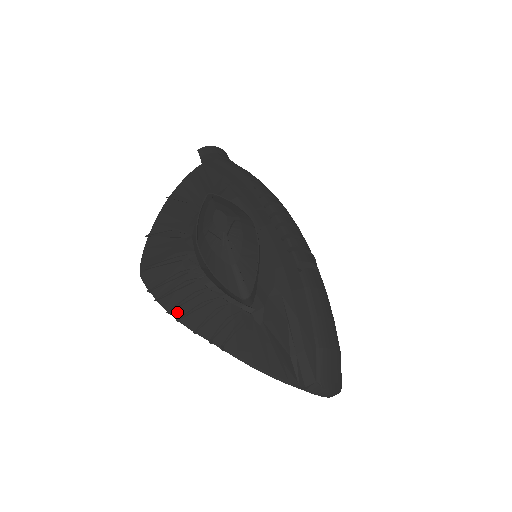
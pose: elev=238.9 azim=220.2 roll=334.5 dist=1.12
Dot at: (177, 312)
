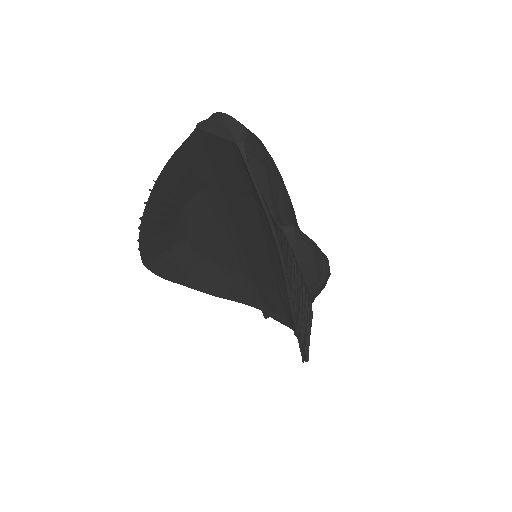
Dot at: (145, 223)
